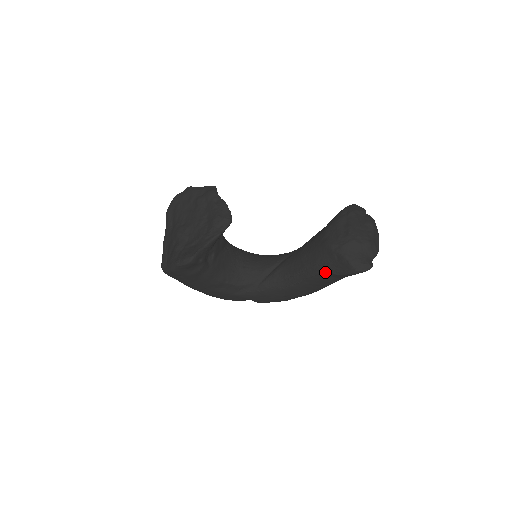
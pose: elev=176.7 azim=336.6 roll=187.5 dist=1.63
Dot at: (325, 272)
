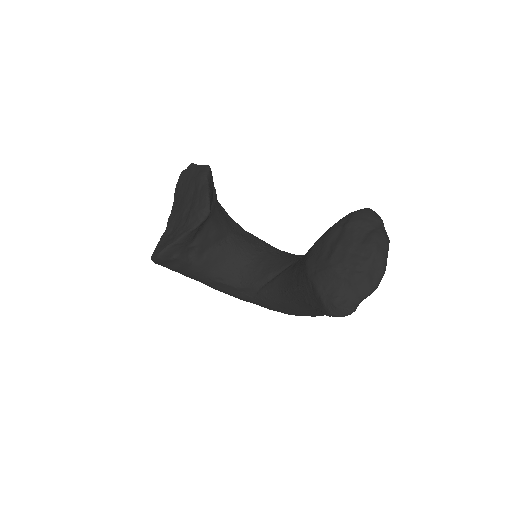
Dot at: (305, 300)
